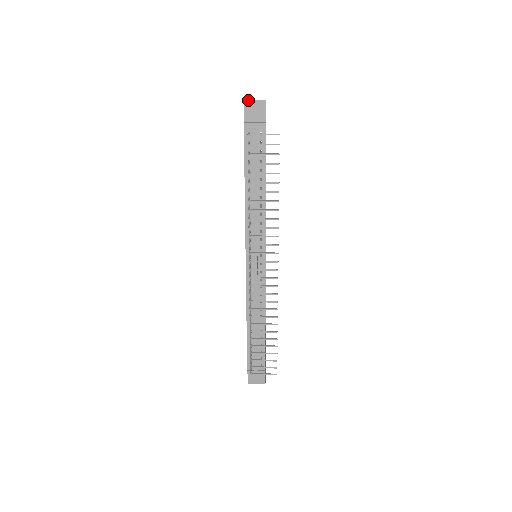
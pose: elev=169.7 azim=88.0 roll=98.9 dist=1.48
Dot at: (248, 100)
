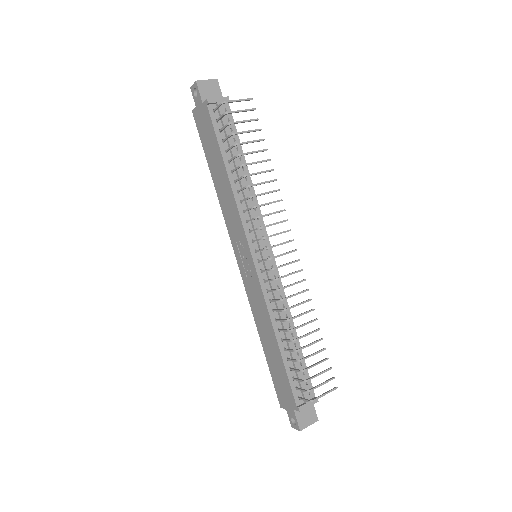
Dot at: (200, 80)
